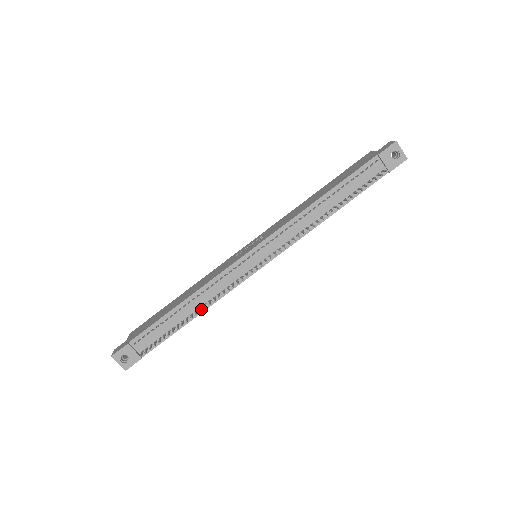
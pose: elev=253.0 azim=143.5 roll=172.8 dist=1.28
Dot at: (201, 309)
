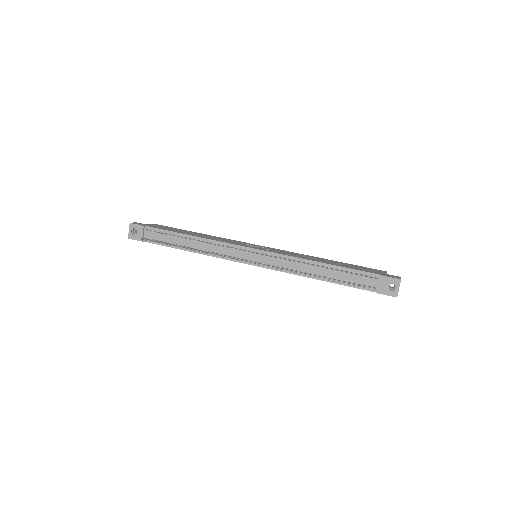
Dot at: (196, 250)
